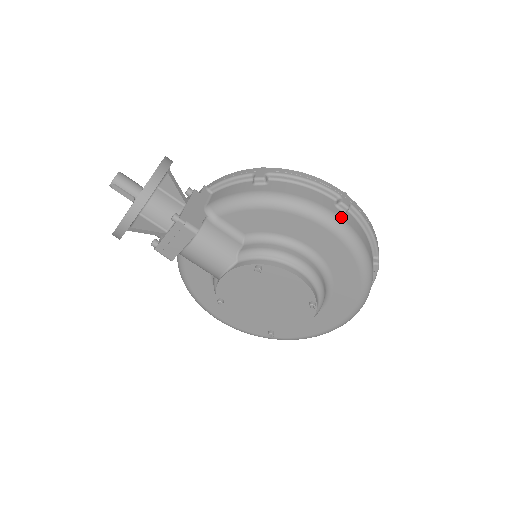
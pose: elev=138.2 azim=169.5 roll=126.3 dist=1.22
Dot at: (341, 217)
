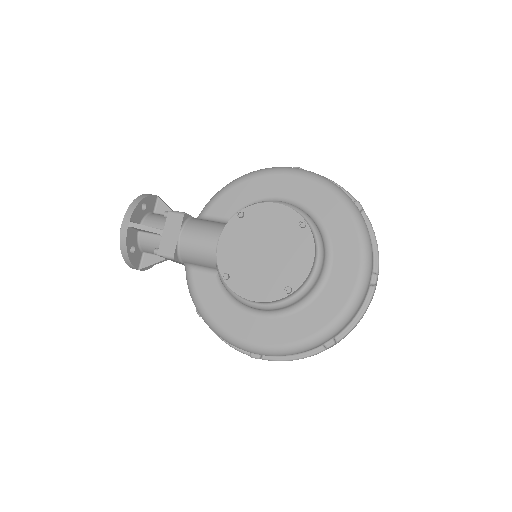
Dot at: occluded
